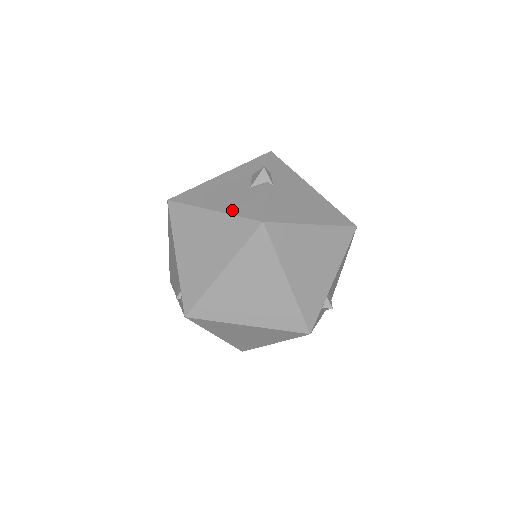
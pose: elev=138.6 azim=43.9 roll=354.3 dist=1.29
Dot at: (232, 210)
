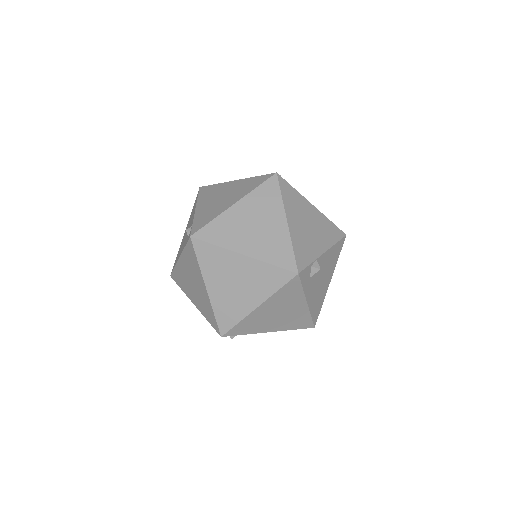
Dot at: occluded
